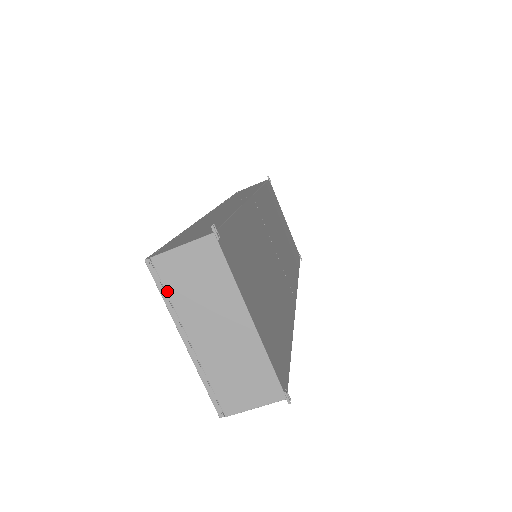
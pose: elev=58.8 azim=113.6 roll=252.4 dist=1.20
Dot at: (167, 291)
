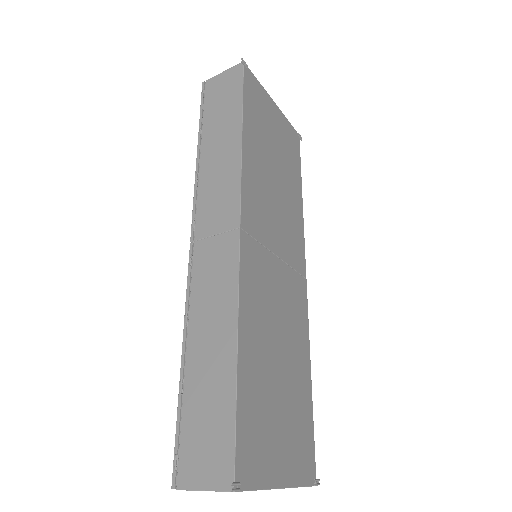
Dot at: occluded
